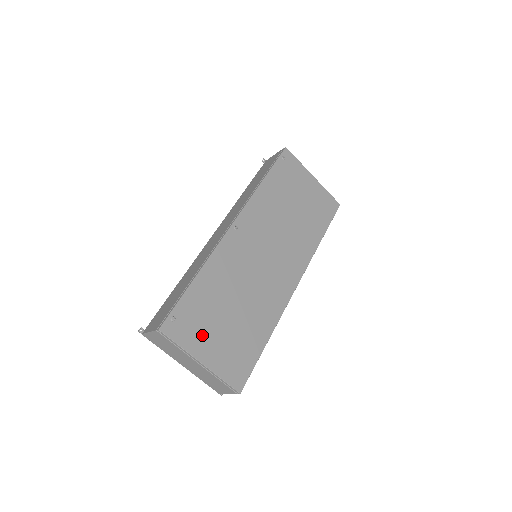
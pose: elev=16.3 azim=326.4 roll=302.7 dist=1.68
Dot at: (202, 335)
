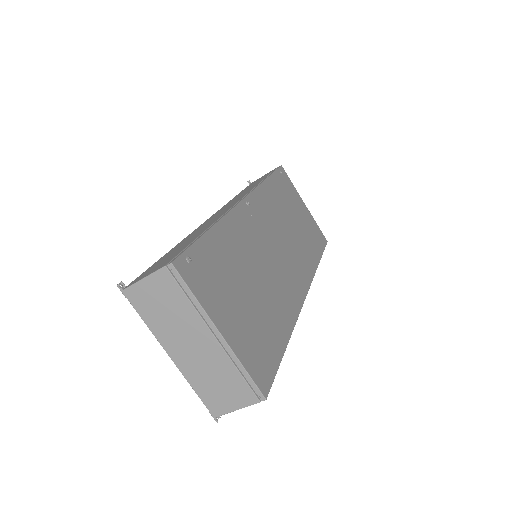
Dot at: (221, 298)
